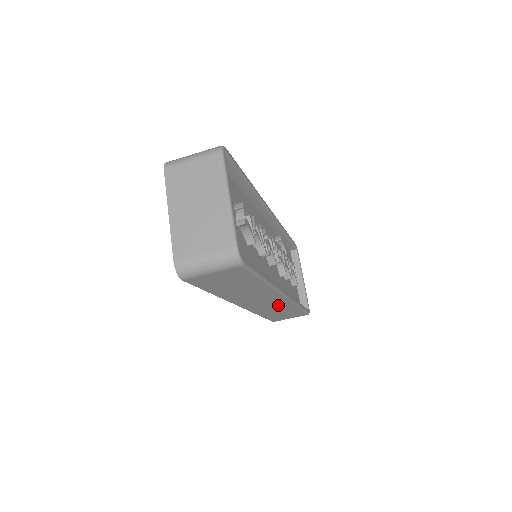
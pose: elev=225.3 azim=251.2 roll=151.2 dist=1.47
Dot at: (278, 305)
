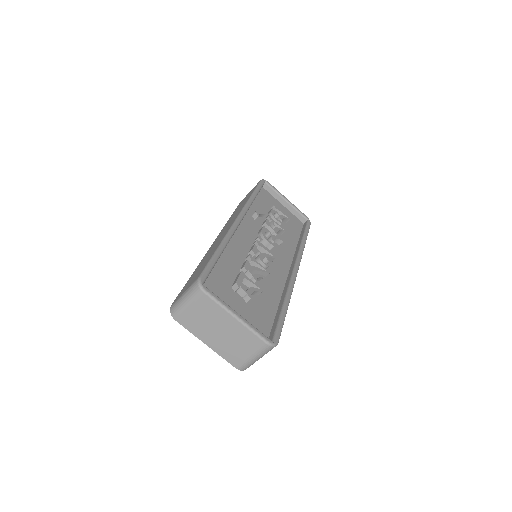
Dot at: occluded
